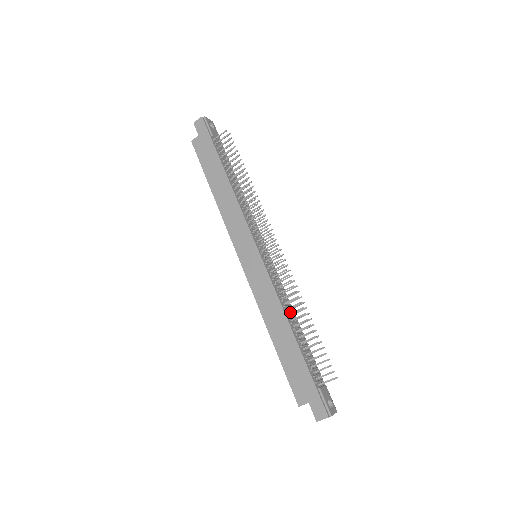
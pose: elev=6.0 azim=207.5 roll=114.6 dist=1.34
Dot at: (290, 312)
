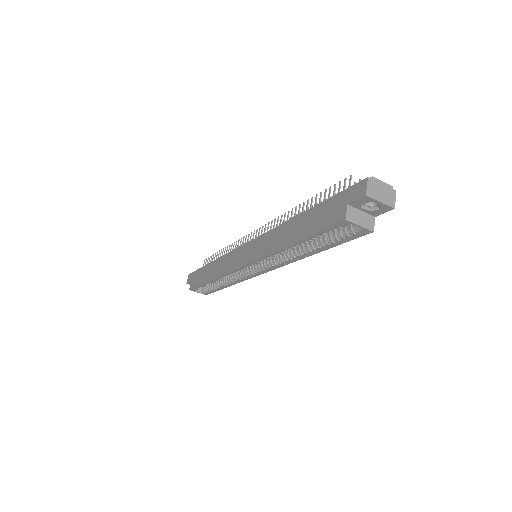
Dot at: occluded
